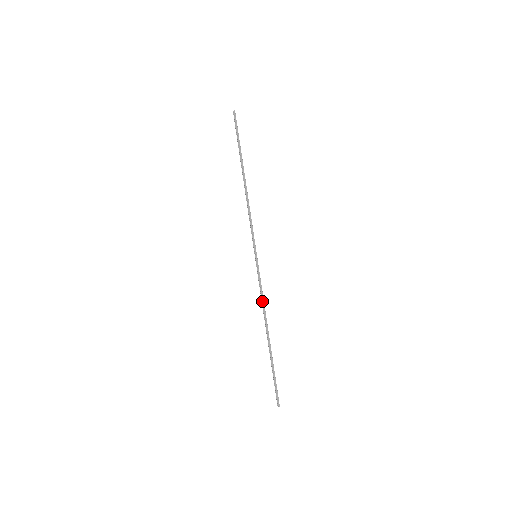
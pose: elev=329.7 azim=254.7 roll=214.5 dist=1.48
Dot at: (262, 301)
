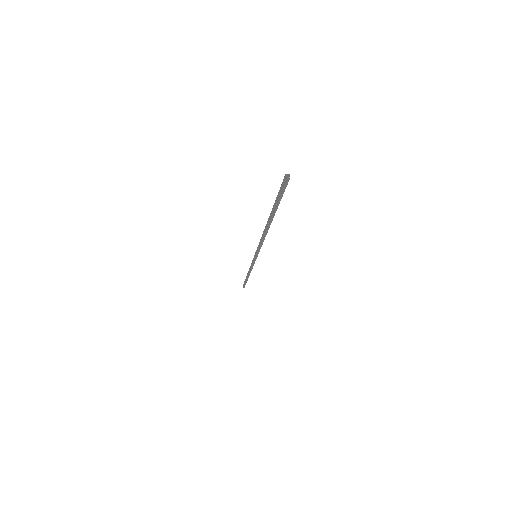
Dot at: (261, 239)
